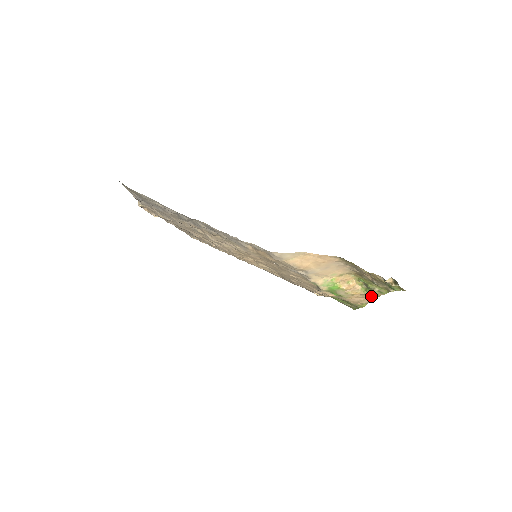
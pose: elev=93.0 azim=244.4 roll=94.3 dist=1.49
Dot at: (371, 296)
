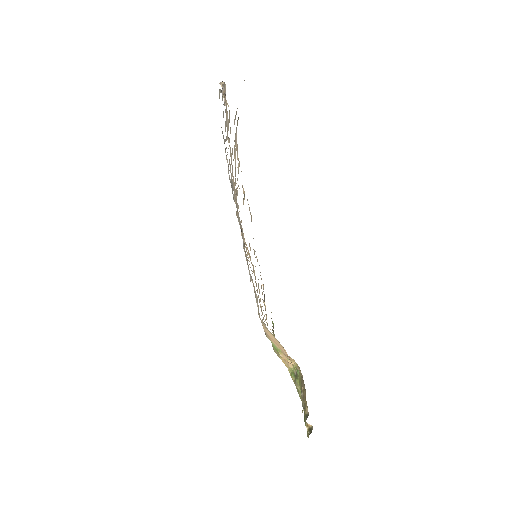
Dot at: occluded
